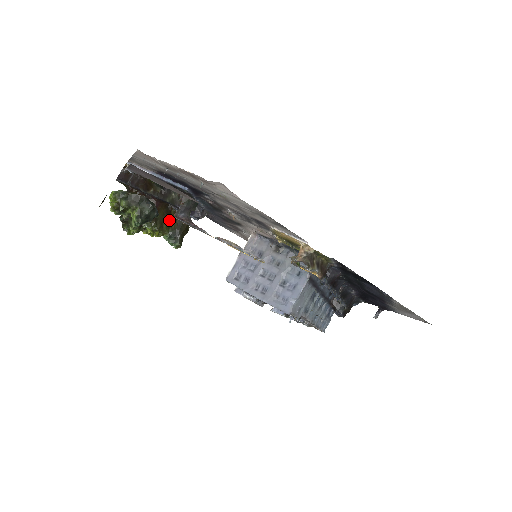
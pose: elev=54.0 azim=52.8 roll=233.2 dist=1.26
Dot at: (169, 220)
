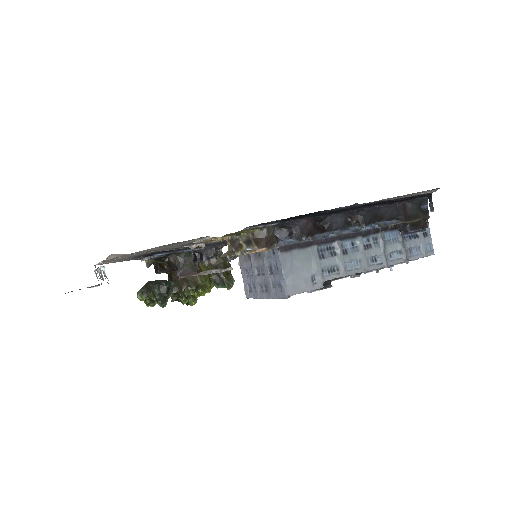
Dot at: occluded
